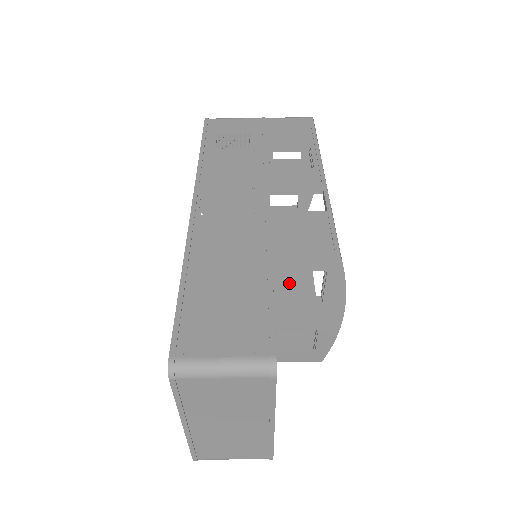
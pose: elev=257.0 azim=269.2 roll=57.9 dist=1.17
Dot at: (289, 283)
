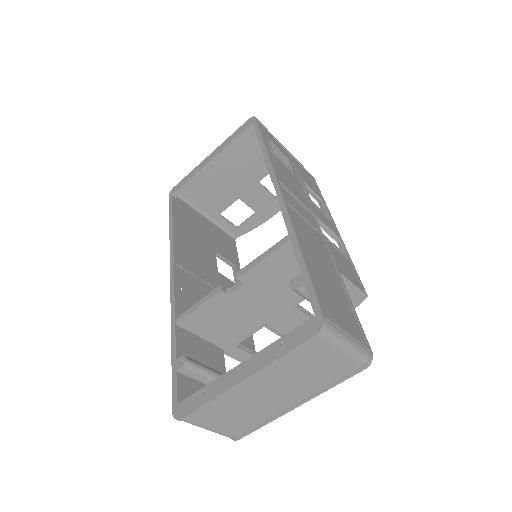
Dot at: occluded
